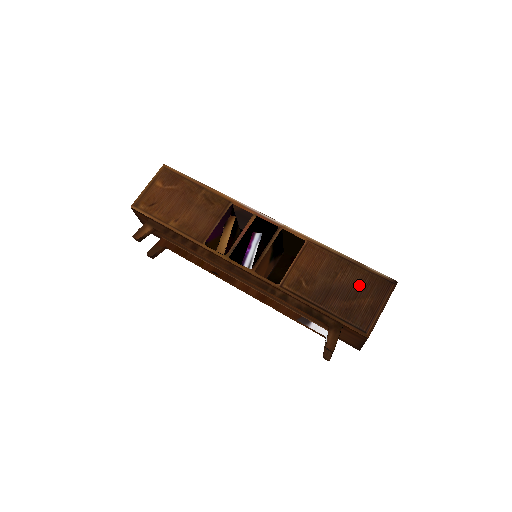
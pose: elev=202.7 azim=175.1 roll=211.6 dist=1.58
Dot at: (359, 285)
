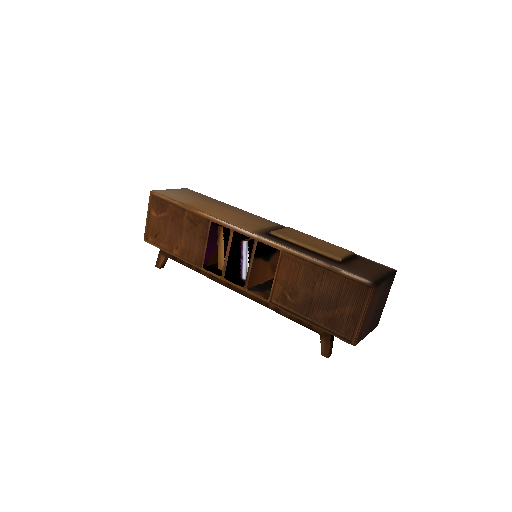
Dot at: (337, 293)
